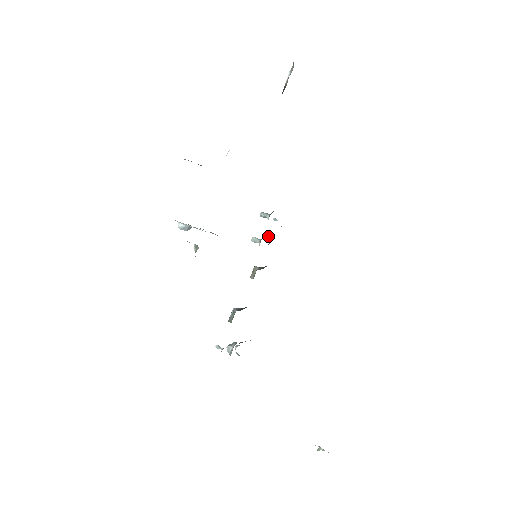
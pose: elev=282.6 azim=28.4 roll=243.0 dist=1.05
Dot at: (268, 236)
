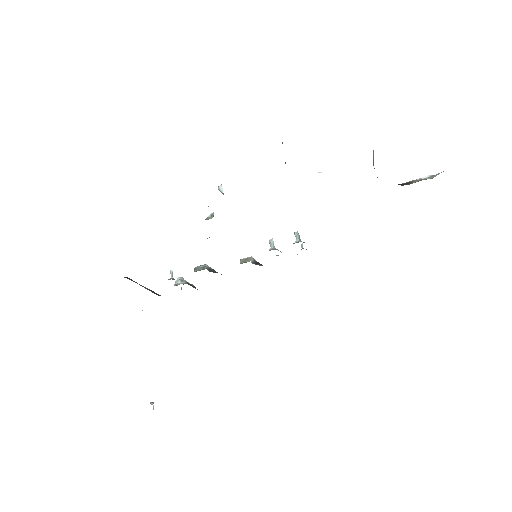
Dot at: occluded
